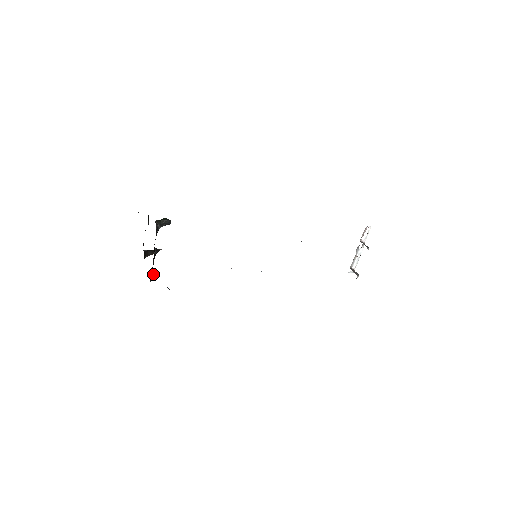
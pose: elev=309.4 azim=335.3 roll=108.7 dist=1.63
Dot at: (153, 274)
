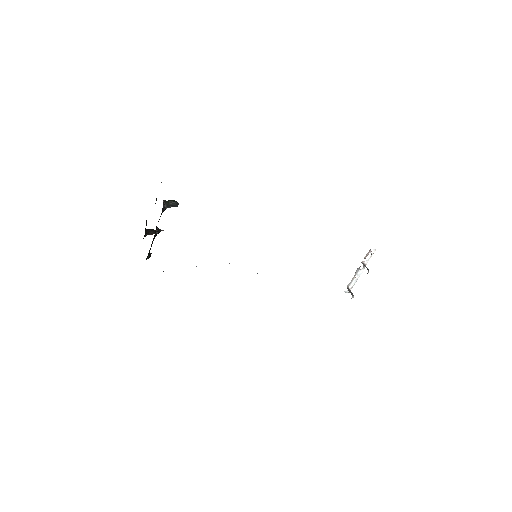
Dot at: (150, 253)
